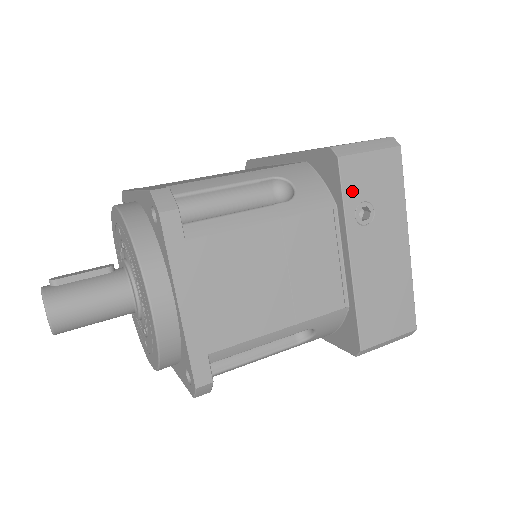
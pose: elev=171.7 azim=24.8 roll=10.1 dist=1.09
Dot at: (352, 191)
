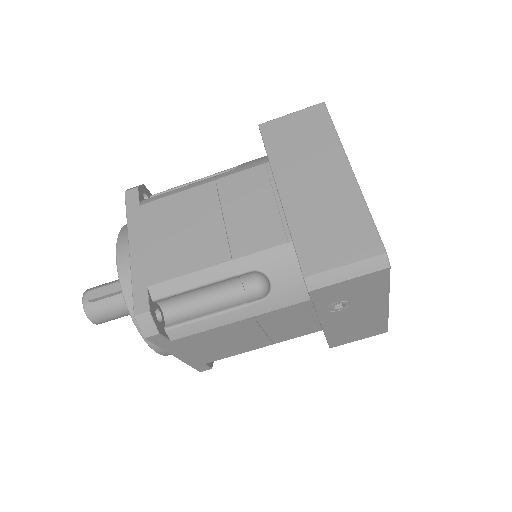
Dot at: (324, 301)
